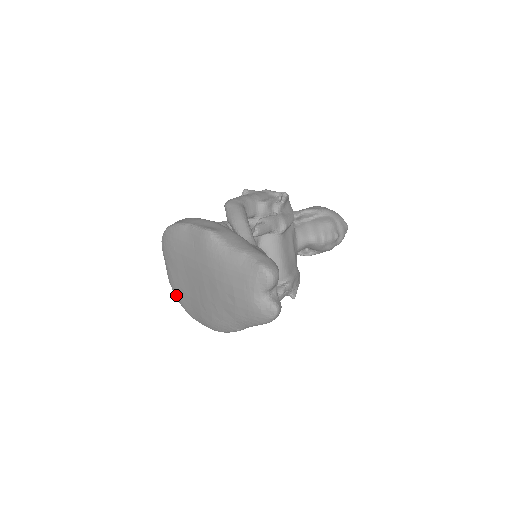
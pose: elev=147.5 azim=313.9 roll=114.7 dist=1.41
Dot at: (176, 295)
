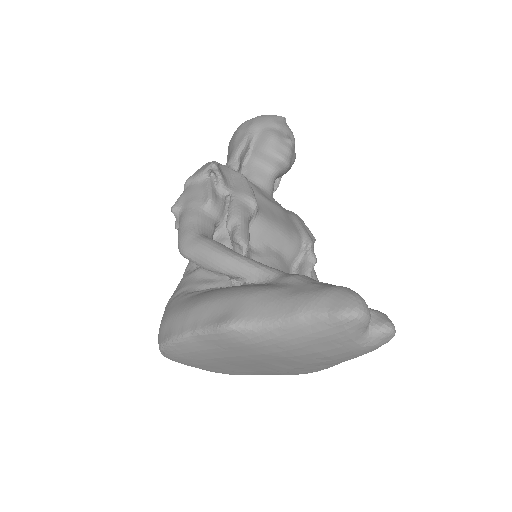
Dot at: occluded
